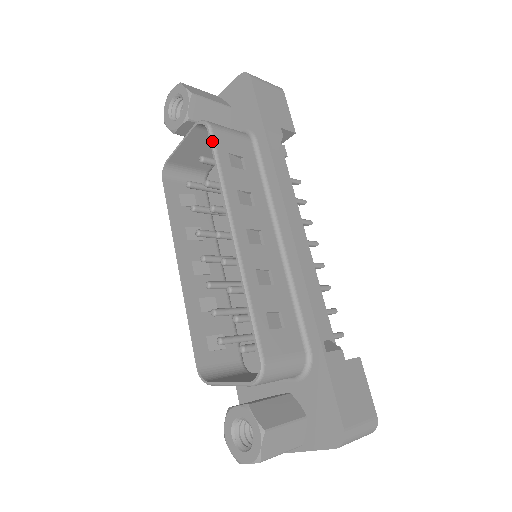
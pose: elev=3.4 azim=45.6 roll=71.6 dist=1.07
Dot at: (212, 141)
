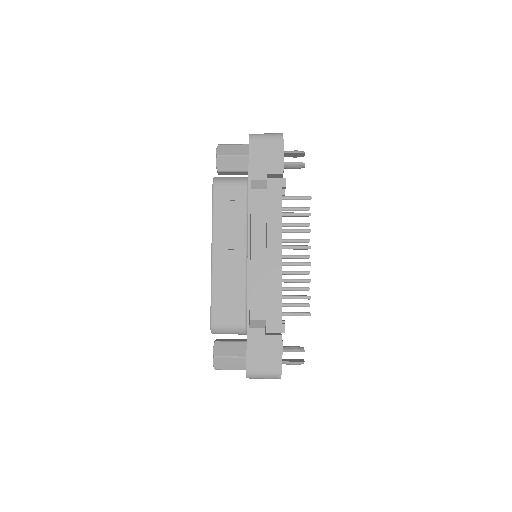
Dot at: (212, 194)
